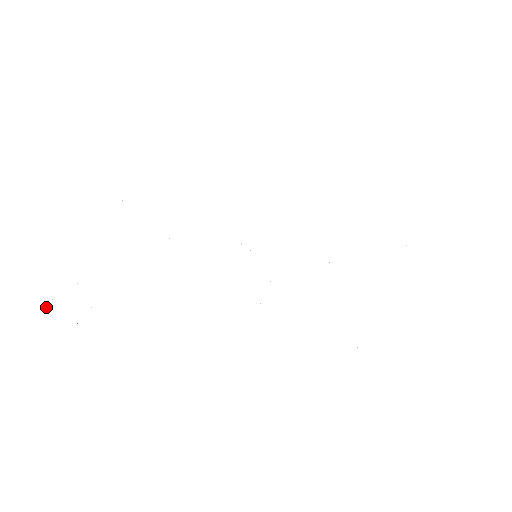
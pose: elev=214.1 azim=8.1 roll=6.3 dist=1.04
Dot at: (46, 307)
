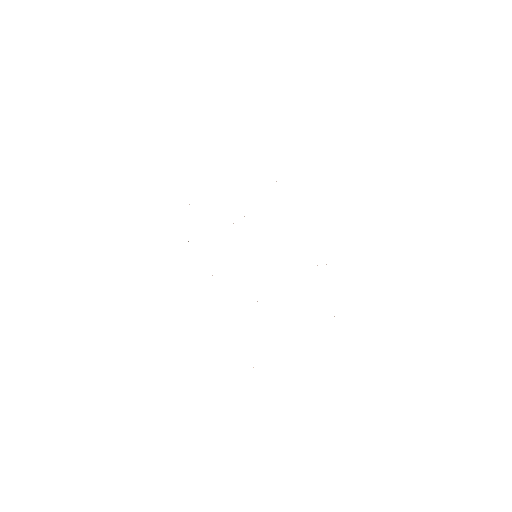
Dot at: occluded
